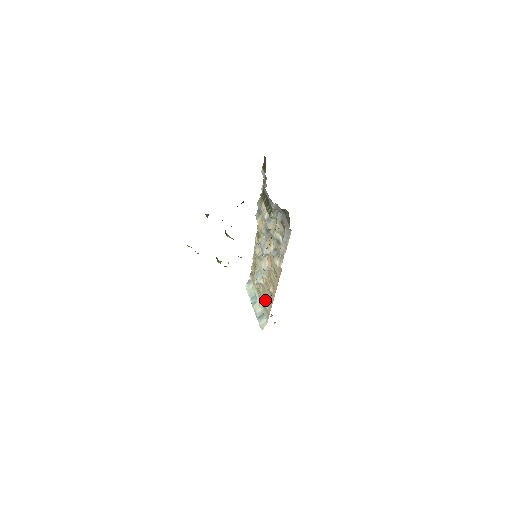
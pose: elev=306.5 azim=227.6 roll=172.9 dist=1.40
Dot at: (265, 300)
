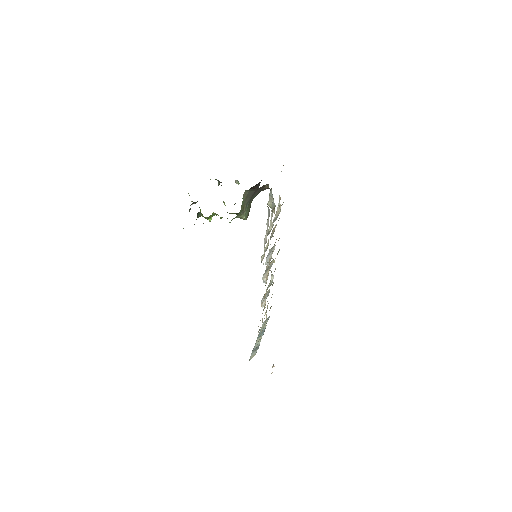
Dot at: occluded
